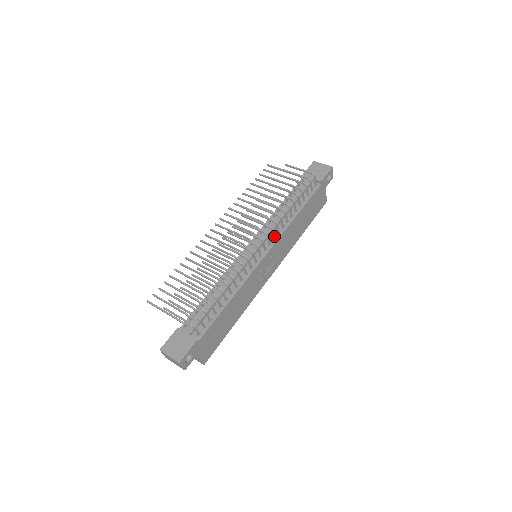
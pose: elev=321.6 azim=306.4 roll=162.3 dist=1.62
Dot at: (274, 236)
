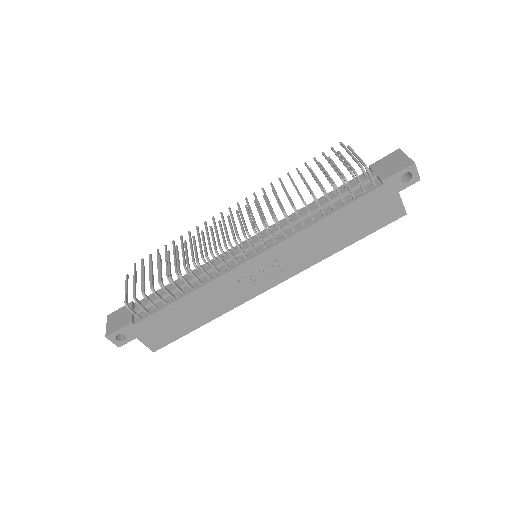
Dot at: (273, 238)
